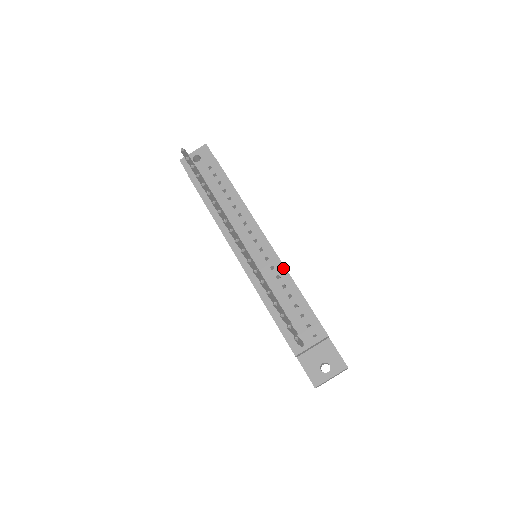
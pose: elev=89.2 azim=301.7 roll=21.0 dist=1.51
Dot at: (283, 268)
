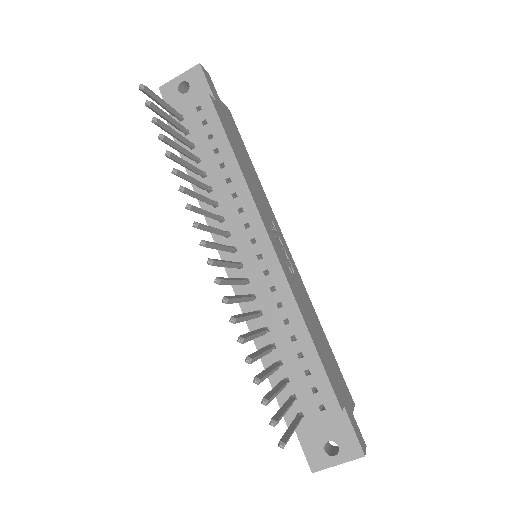
Dot at: (289, 292)
